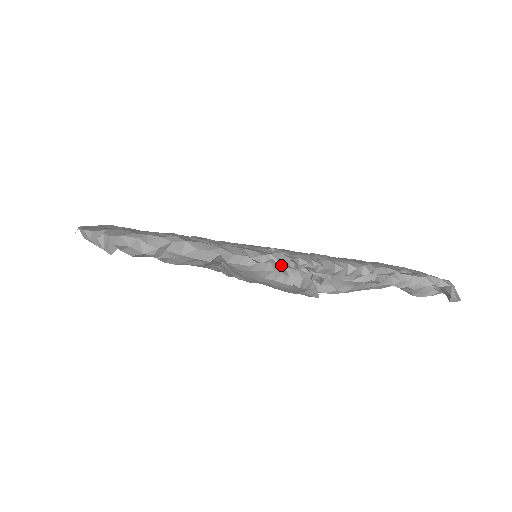
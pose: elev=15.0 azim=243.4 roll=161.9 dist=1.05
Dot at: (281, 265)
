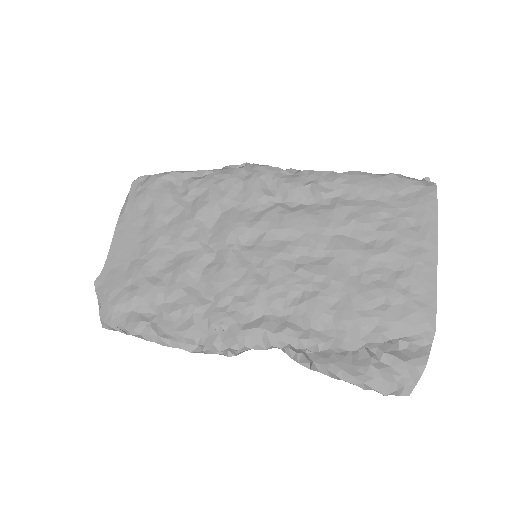
Dot at: (216, 346)
